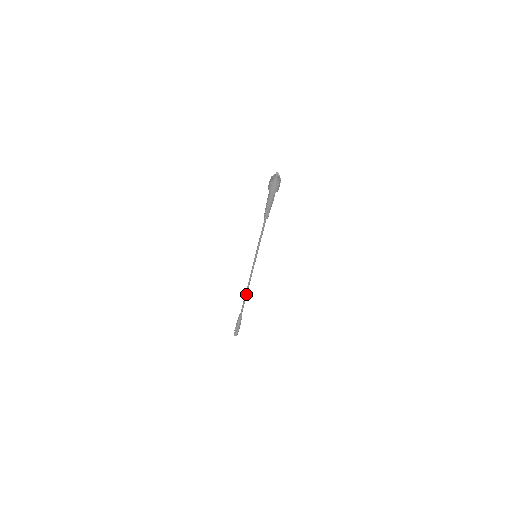
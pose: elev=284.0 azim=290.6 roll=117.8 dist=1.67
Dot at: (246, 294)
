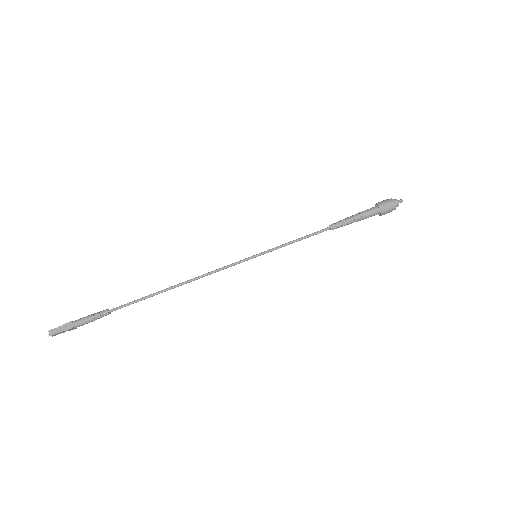
Dot at: (168, 289)
